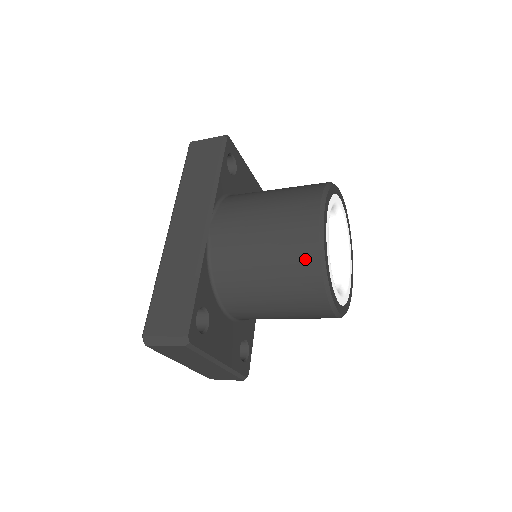
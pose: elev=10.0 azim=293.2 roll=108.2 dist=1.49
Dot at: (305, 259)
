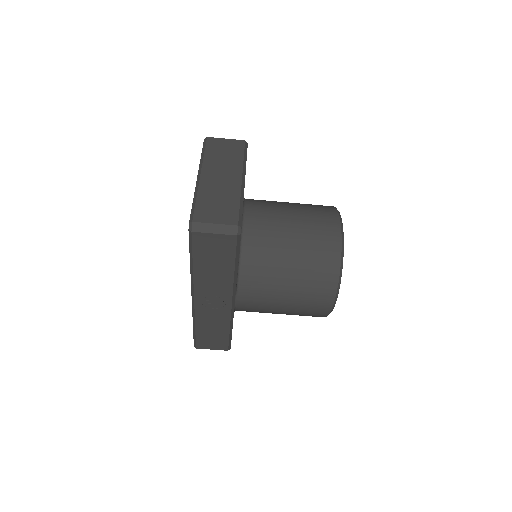
Dot at: occluded
